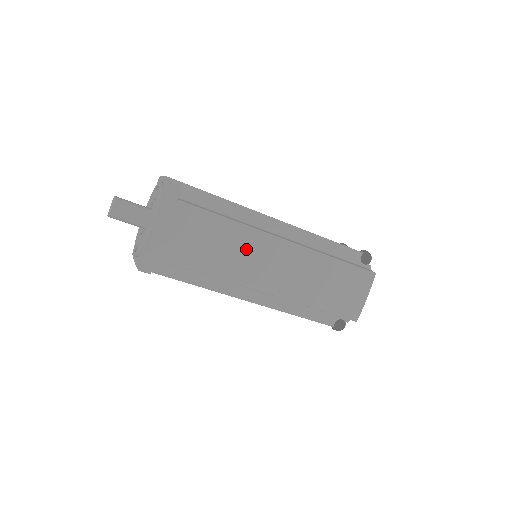
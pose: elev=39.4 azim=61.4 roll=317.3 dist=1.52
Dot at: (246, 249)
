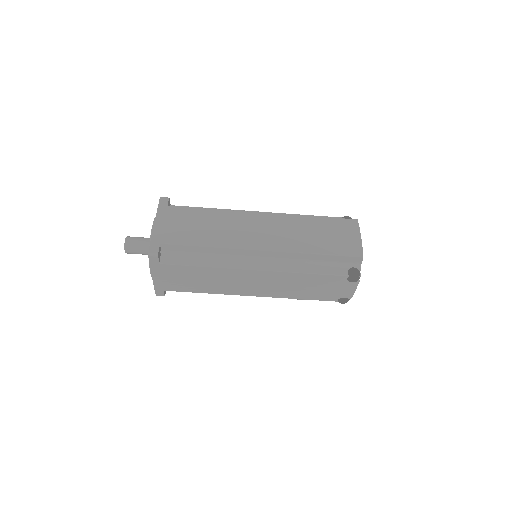
Dot at: (232, 224)
